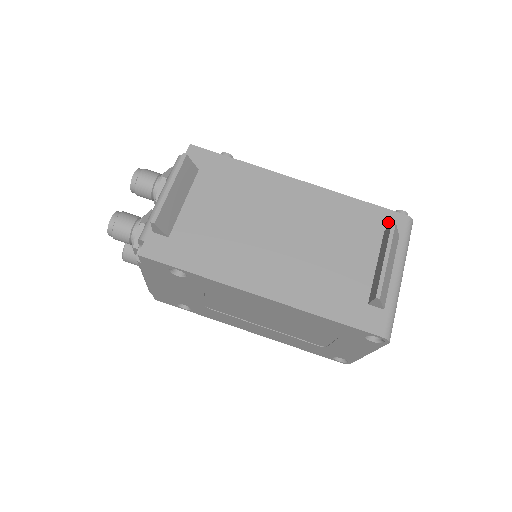
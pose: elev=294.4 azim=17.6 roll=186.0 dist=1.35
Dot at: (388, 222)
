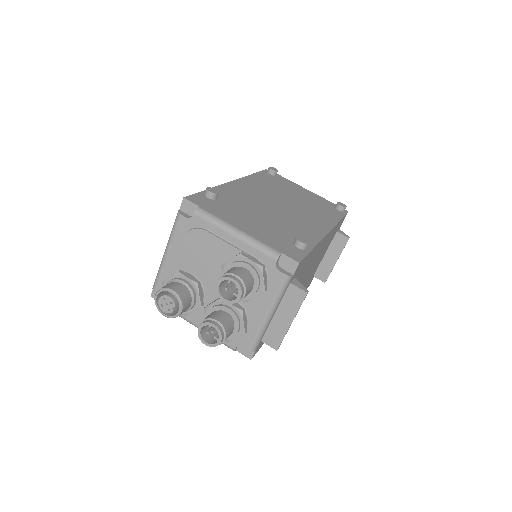
Dot at: occluded
